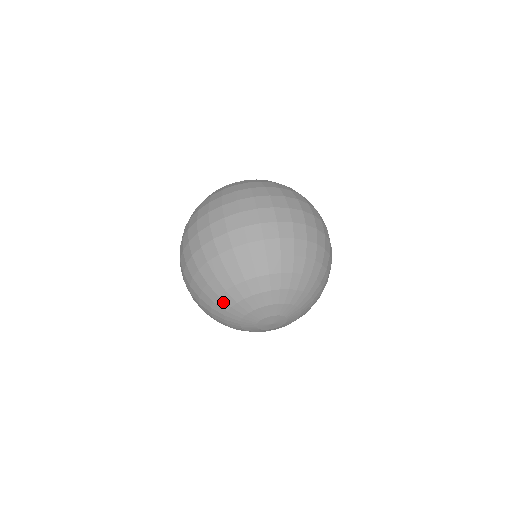
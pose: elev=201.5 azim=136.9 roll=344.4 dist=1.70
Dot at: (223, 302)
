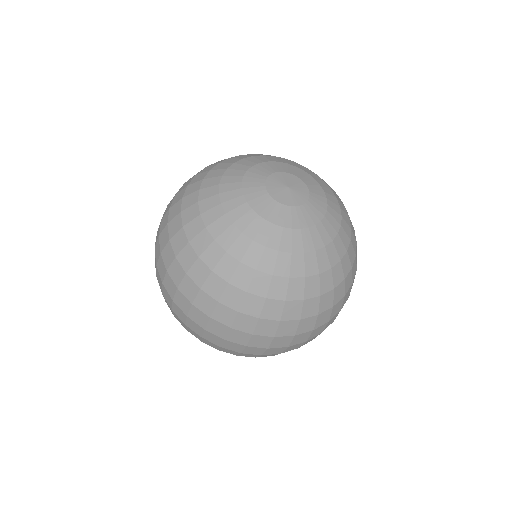
Dot at: occluded
